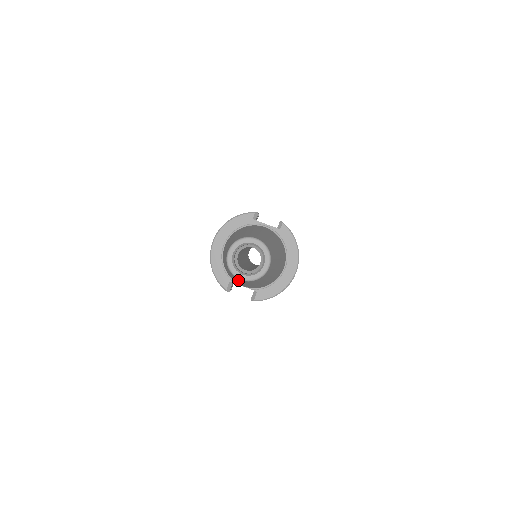
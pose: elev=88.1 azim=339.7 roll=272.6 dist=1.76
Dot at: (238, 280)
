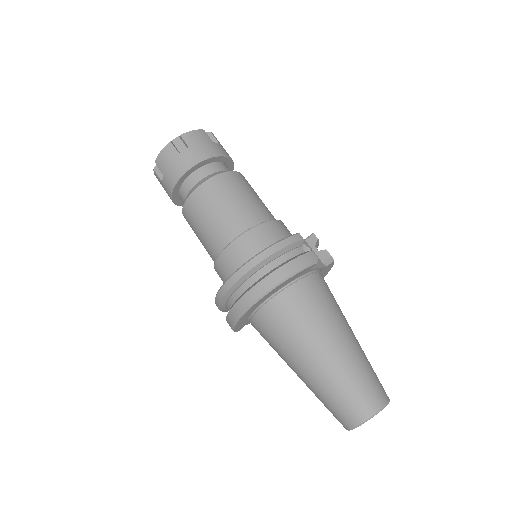
Dot at: occluded
